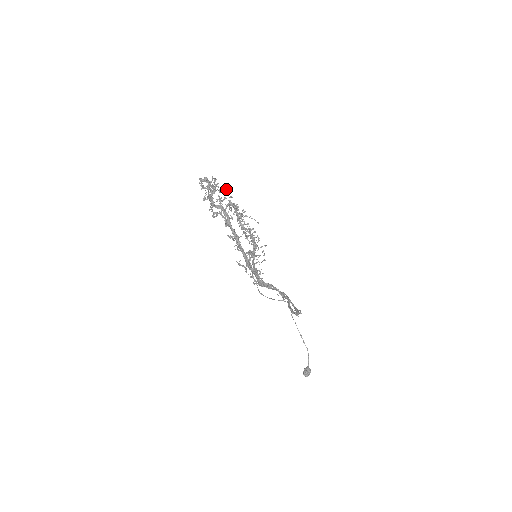
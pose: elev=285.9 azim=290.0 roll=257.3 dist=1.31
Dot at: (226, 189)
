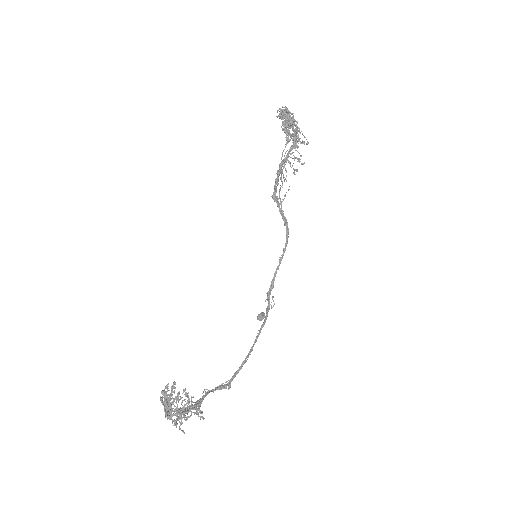
Dot at: (188, 401)
